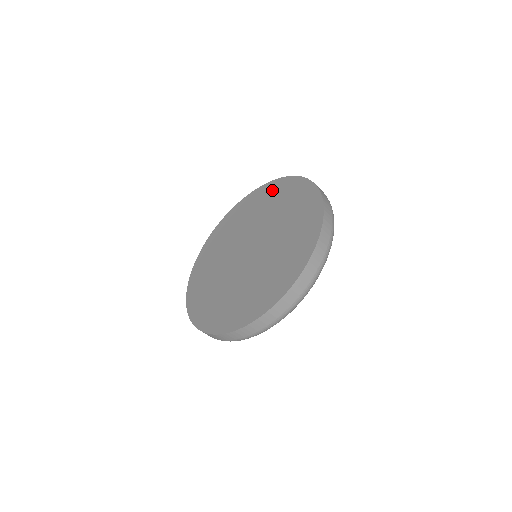
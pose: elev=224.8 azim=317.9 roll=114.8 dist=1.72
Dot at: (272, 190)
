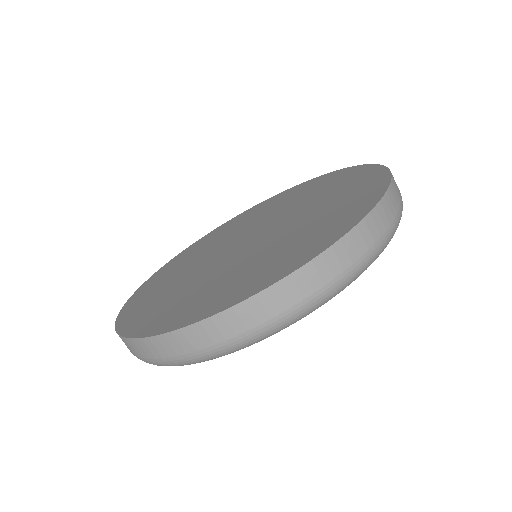
Dot at: (233, 221)
